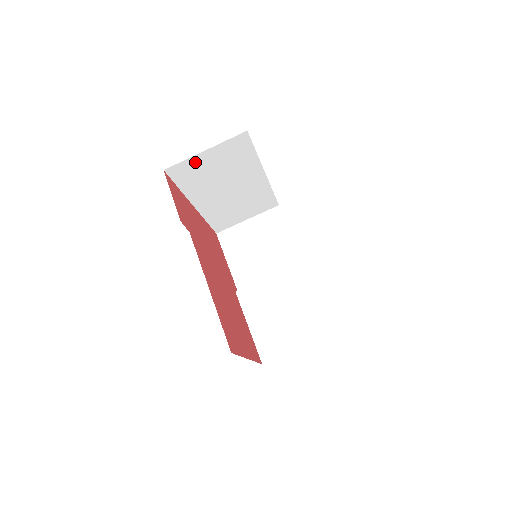
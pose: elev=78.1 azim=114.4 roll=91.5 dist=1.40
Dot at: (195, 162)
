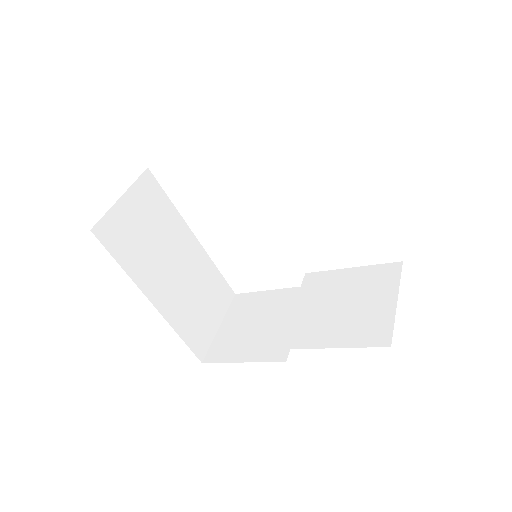
Dot at: (119, 217)
